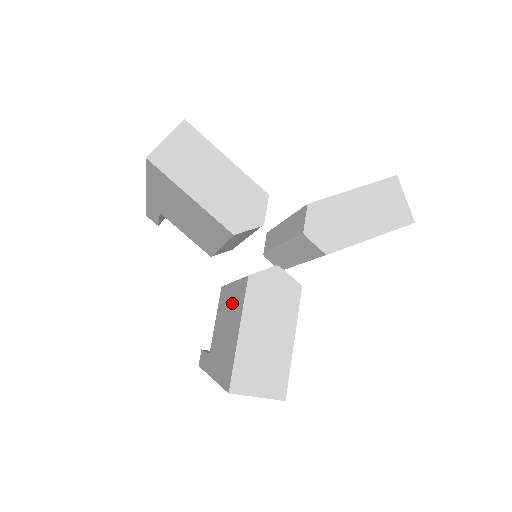
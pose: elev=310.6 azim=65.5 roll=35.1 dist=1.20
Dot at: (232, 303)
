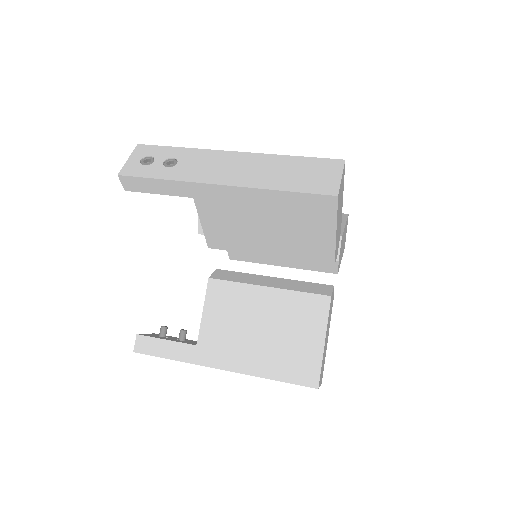
Dot at: (281, 309)
